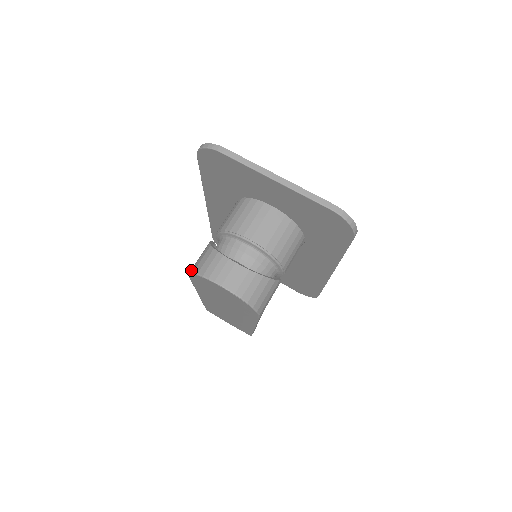
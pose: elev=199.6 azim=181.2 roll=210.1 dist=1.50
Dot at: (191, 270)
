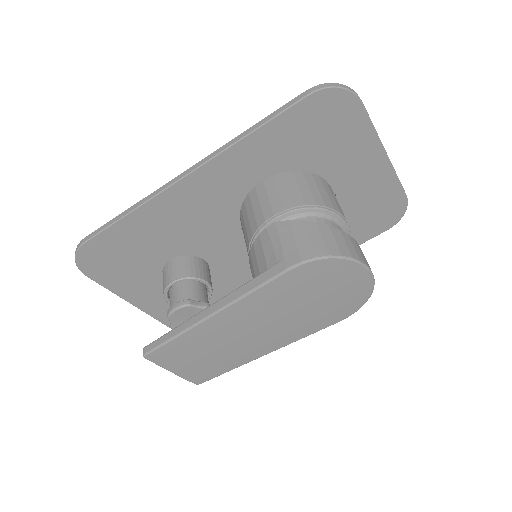
Dot at: (316, 254)
